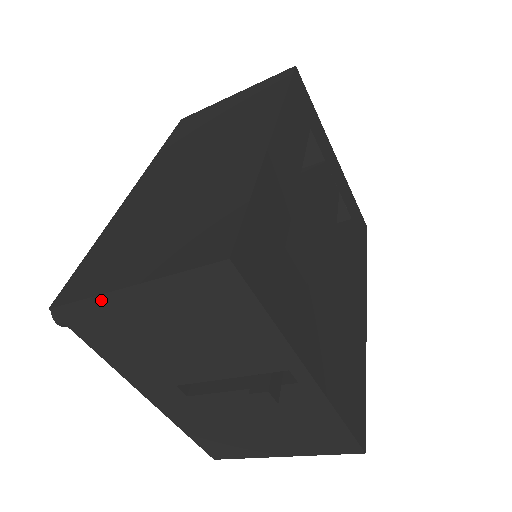
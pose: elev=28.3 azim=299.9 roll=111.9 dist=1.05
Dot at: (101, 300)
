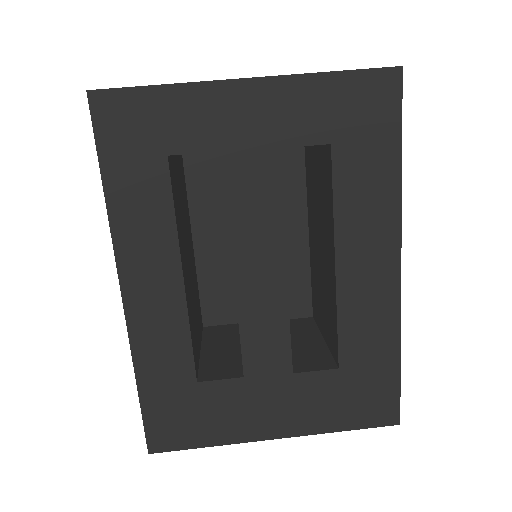
Dot at: occluded
